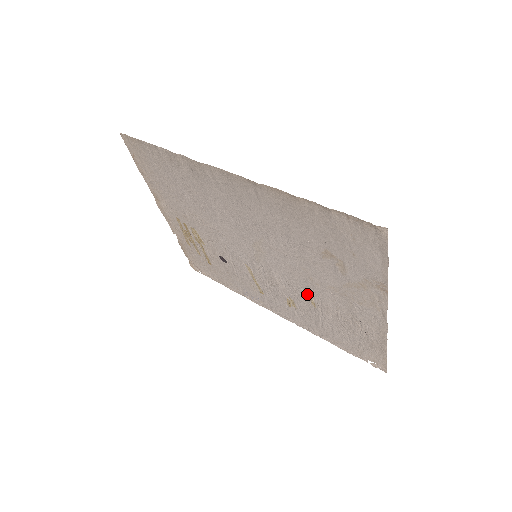
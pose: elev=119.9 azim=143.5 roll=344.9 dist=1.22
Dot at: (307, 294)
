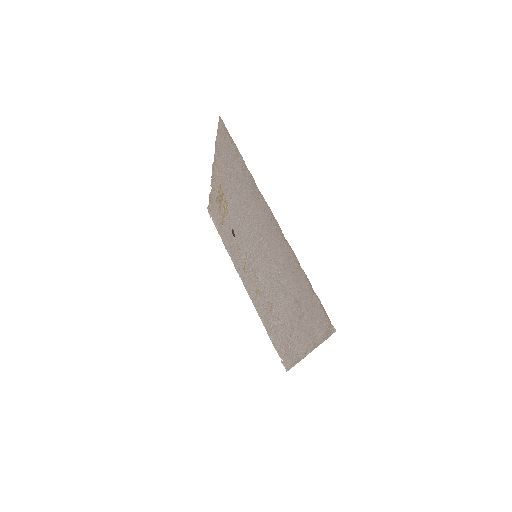
Dot at: (271, 301)
